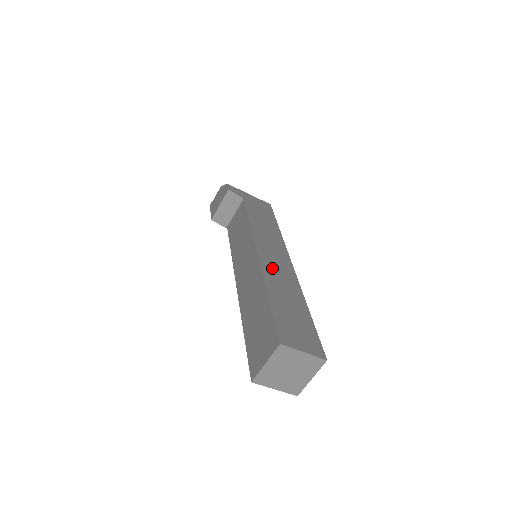
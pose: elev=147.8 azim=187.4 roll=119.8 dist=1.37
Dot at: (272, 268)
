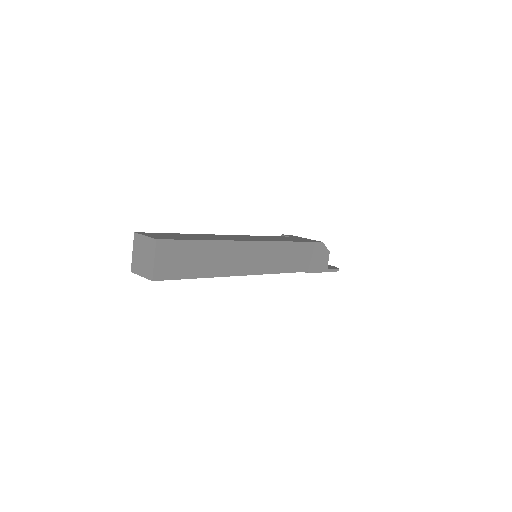
Dot at: (221, 236)
